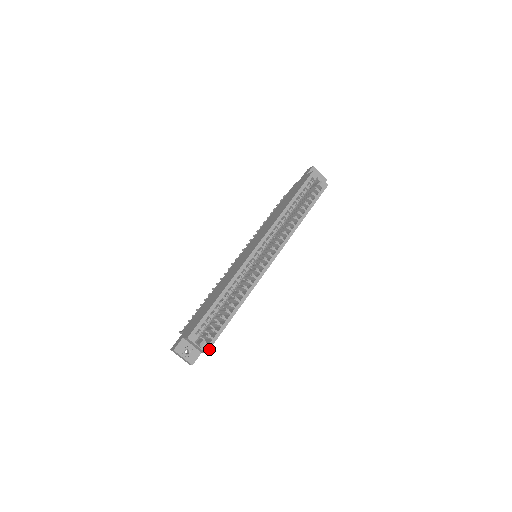
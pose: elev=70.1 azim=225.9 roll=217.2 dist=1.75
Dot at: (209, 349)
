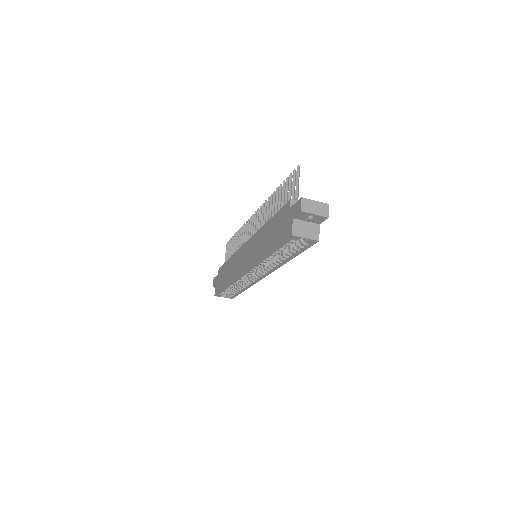
Dot at: occluded
